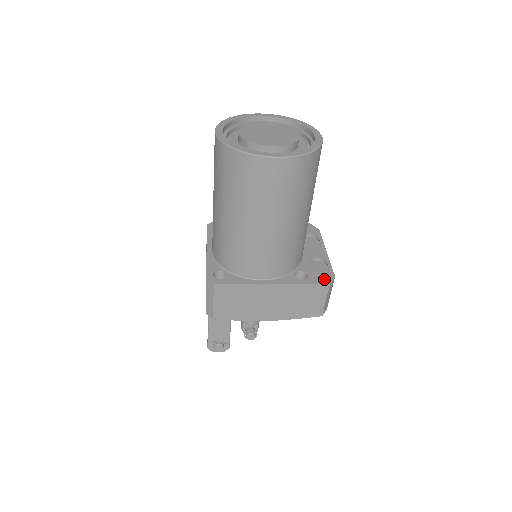
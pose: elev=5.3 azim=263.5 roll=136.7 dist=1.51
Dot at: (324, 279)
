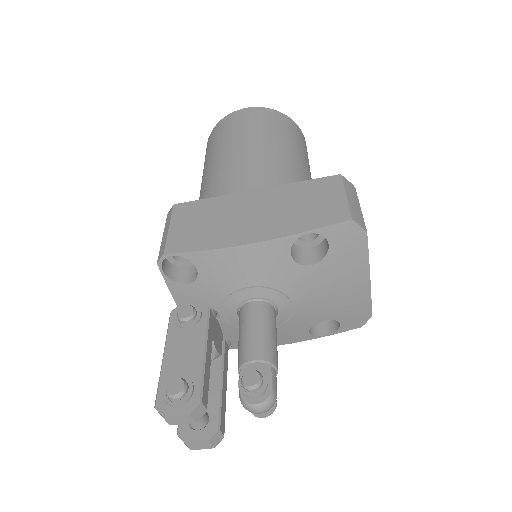
Dot at: occluded
